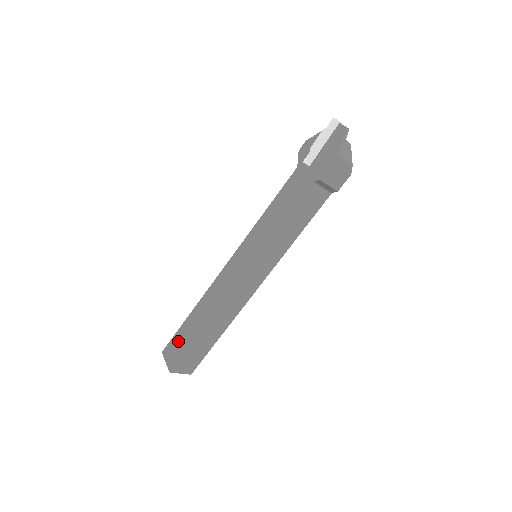
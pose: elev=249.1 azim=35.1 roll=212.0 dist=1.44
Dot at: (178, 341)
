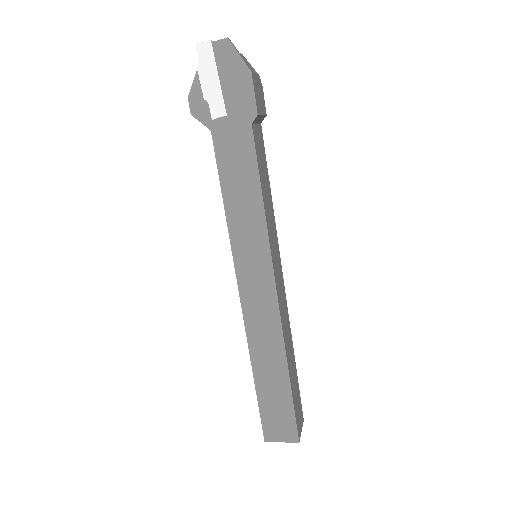
Dot at: (272, 412)
